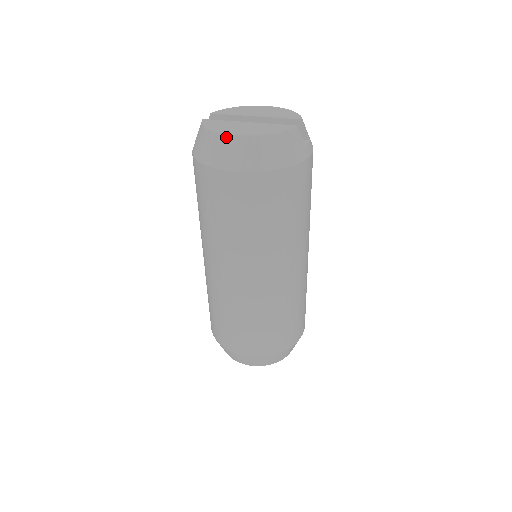
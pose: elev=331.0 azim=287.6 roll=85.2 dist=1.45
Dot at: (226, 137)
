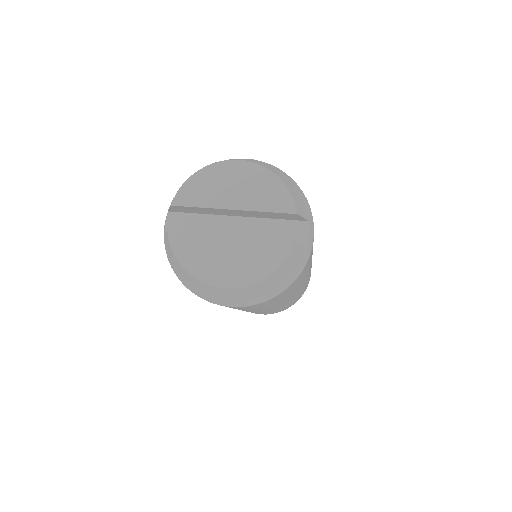
Dot at: (214, 288)
